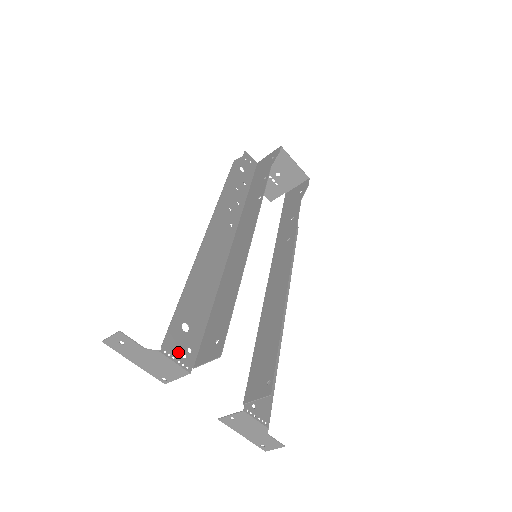
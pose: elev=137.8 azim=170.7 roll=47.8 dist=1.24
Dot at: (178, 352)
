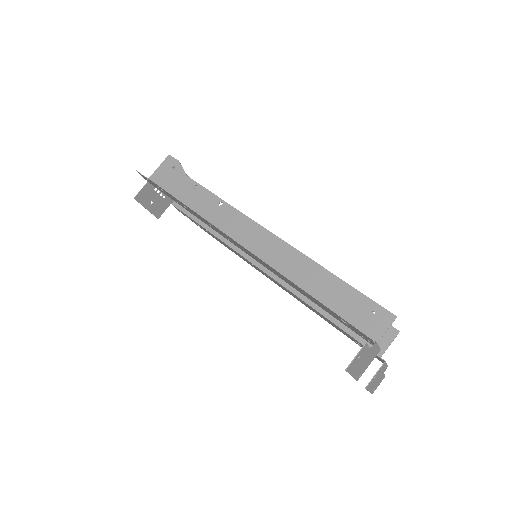
Dot at: (369, 339)
